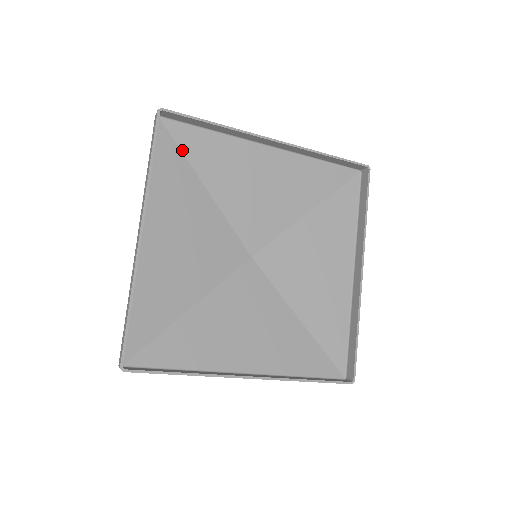
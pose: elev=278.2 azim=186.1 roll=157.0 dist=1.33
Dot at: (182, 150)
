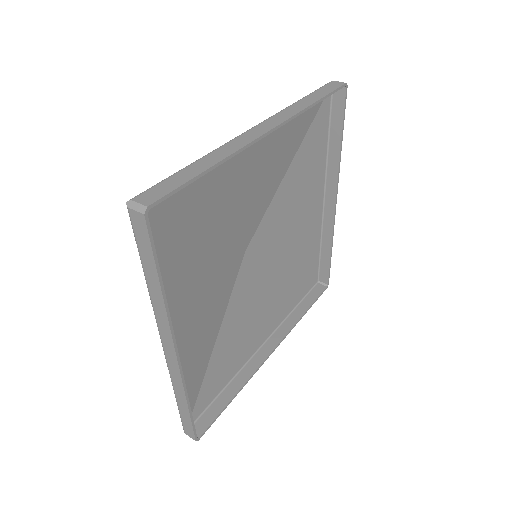
Dot at: (169, 218)
